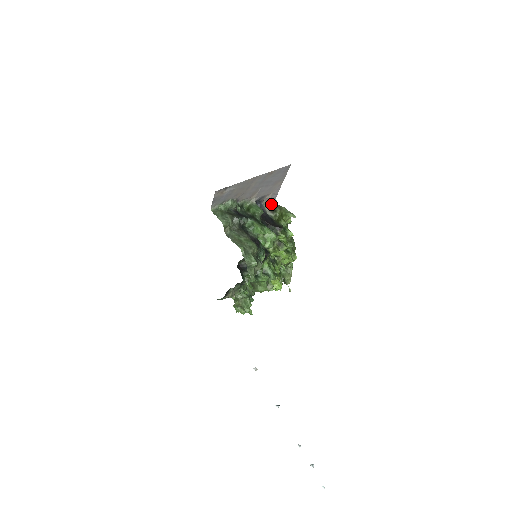
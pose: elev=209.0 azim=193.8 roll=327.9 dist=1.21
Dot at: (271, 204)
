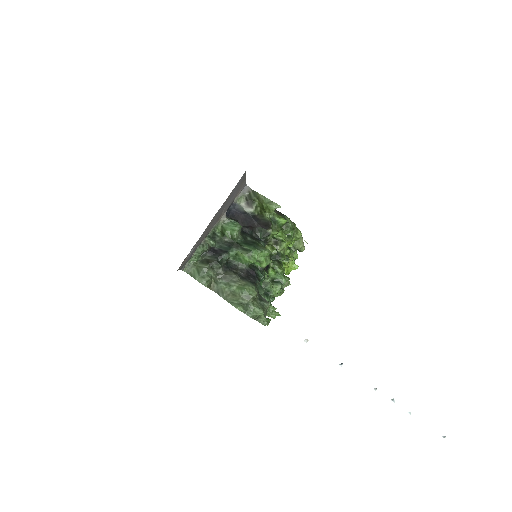
Dot at: (244, 193)
